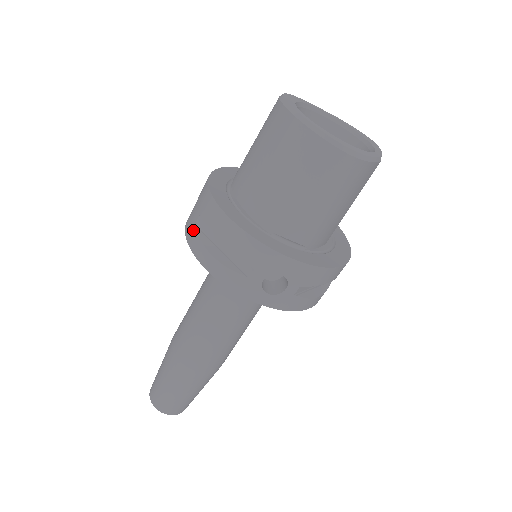
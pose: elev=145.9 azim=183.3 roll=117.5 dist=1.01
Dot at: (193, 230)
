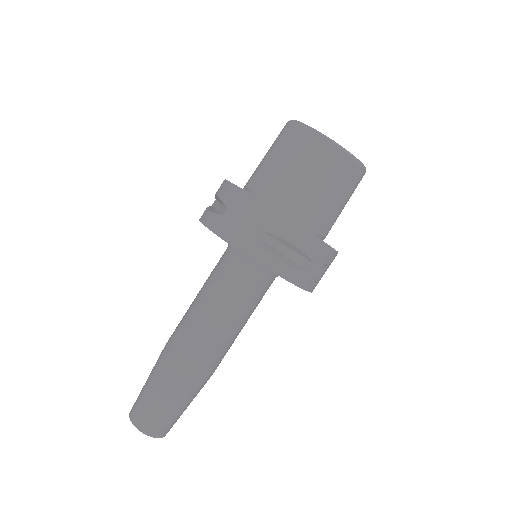
Dot at: (253, 243)
